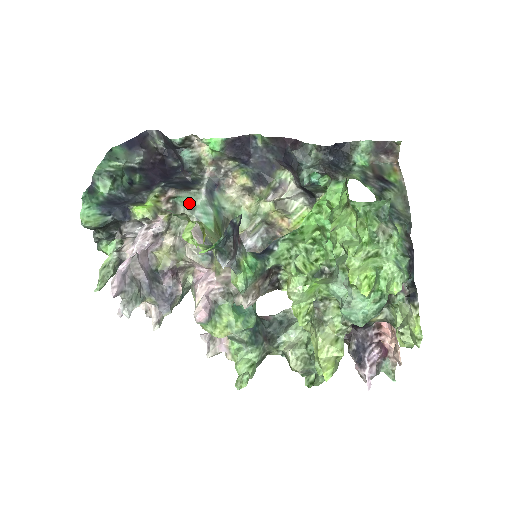
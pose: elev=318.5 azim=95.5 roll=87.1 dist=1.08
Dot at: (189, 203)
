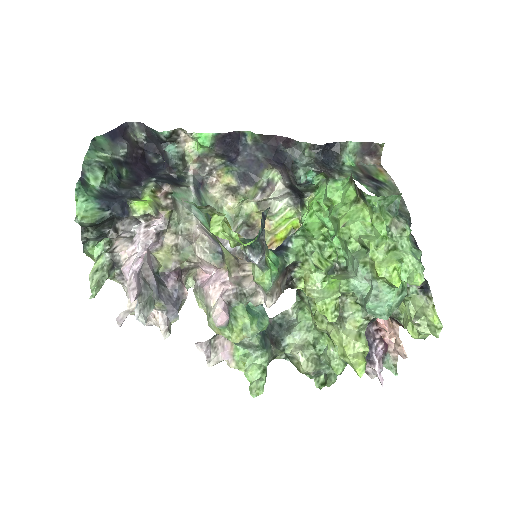
Dot at: (184, 200)
